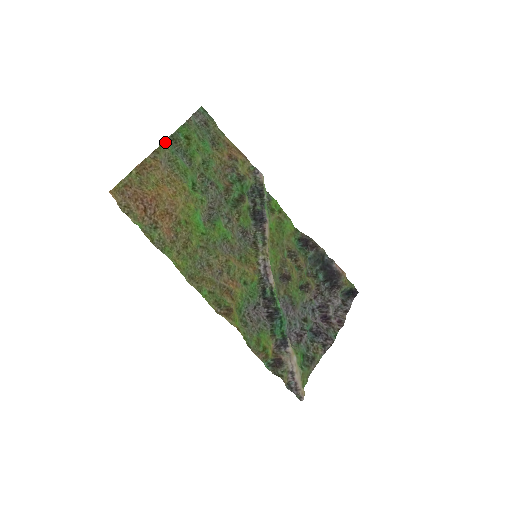
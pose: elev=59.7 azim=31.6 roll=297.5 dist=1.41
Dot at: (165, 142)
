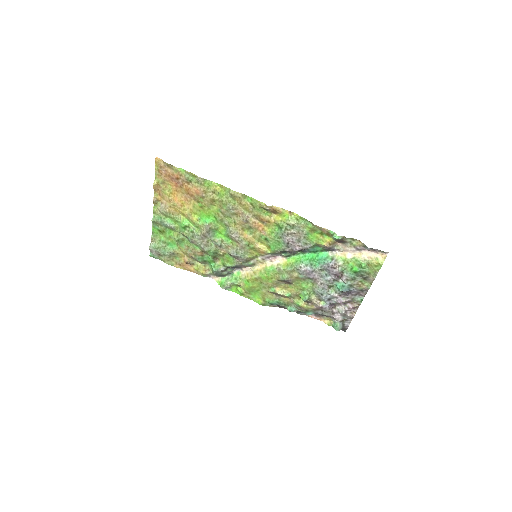
Dot at: (153, 213)
